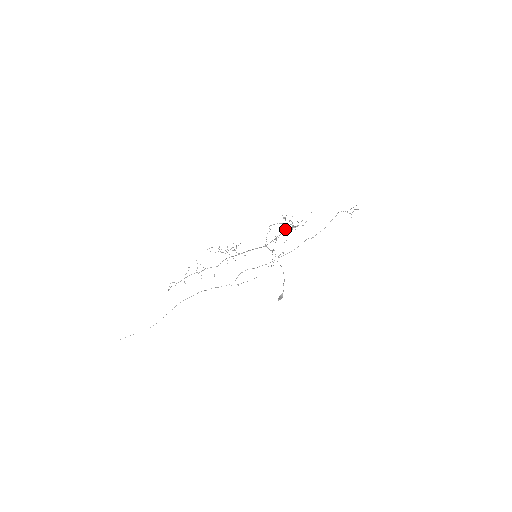
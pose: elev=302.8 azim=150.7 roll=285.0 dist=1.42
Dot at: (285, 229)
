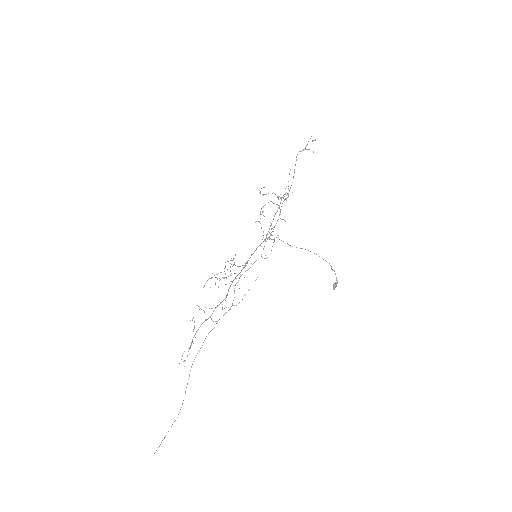
Dot at: occluded
